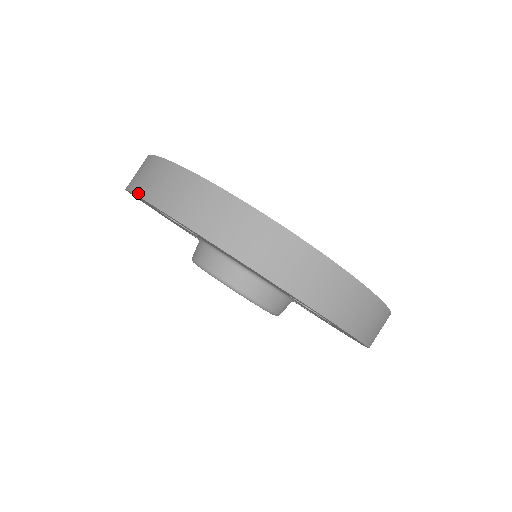
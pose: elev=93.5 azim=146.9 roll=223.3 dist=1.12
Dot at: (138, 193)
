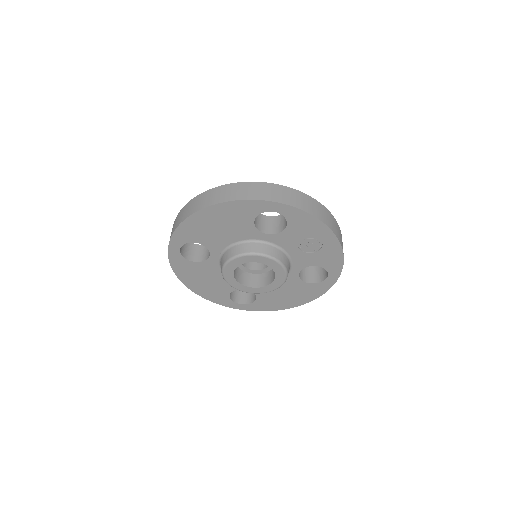
Dot at: (168, 248)
